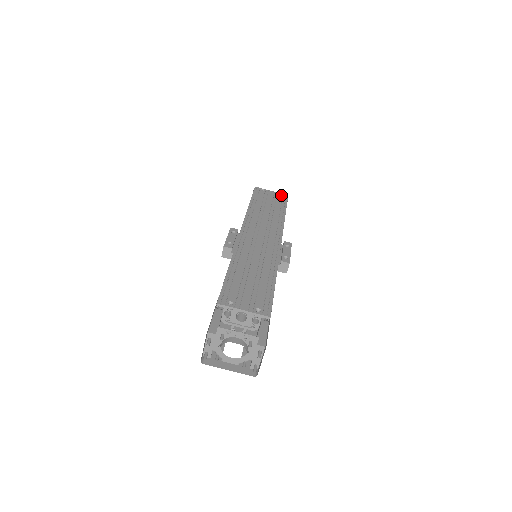
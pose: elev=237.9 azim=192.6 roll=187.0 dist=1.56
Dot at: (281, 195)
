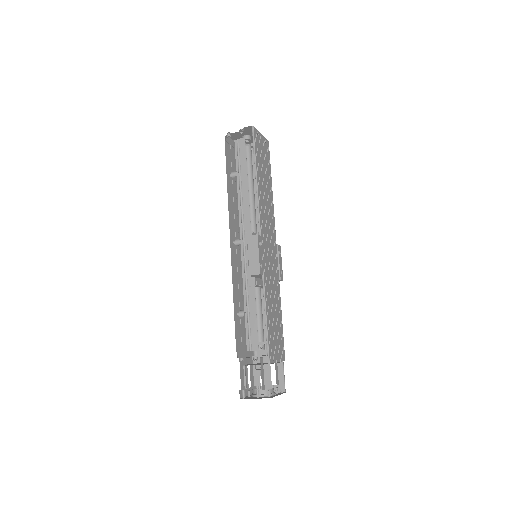
Dot at: (266, 143)
